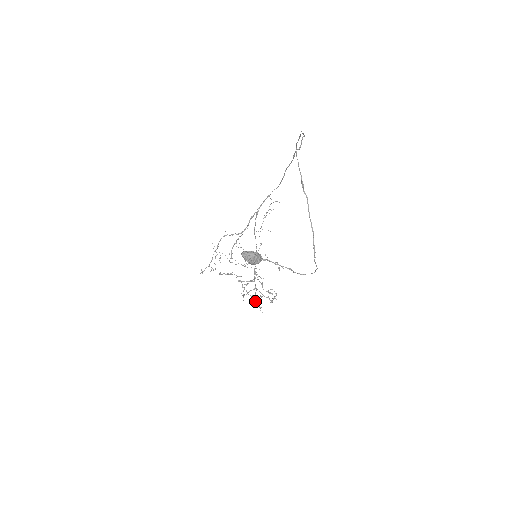
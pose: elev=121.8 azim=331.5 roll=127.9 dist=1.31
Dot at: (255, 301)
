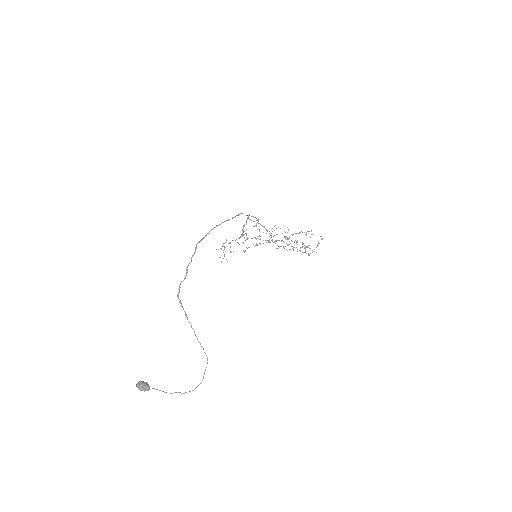
Dot at: (301, 247)
